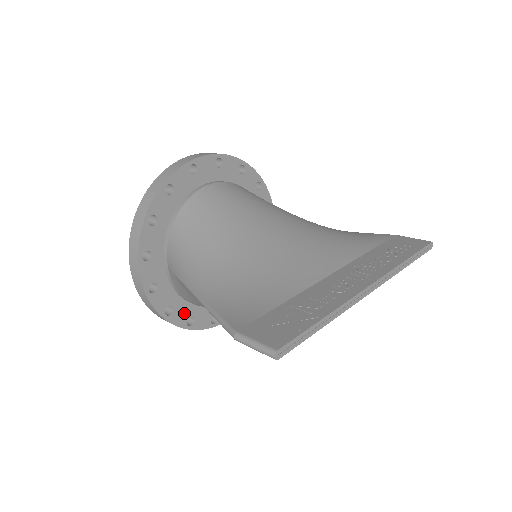
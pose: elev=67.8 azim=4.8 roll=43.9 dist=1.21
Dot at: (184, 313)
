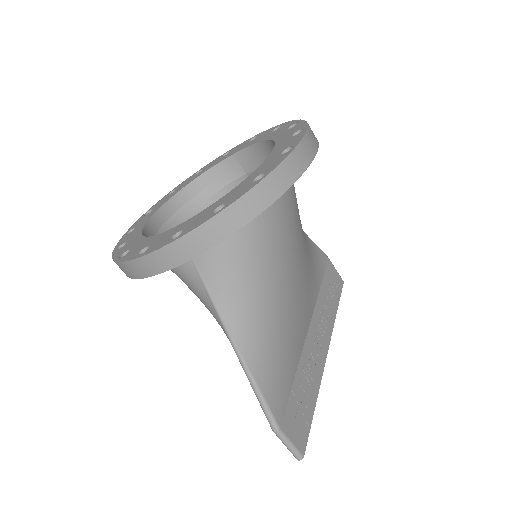
Dot at: occluded
